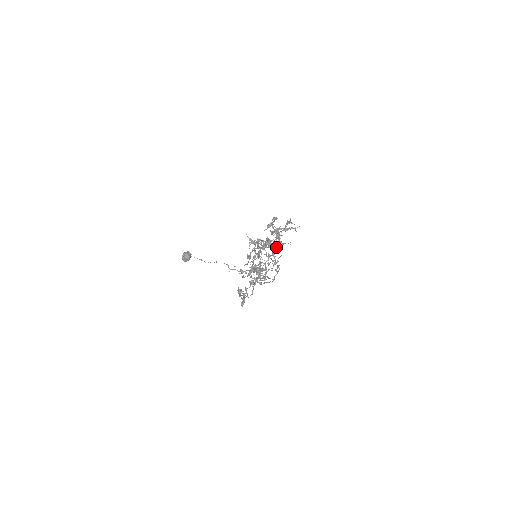
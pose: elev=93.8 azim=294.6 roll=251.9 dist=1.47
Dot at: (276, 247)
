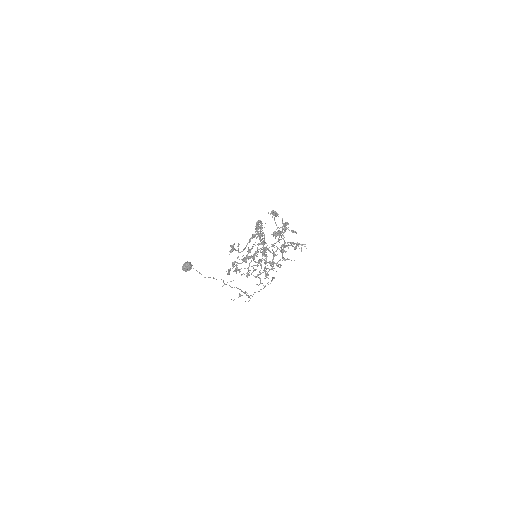
Dot at: (280, 235)
